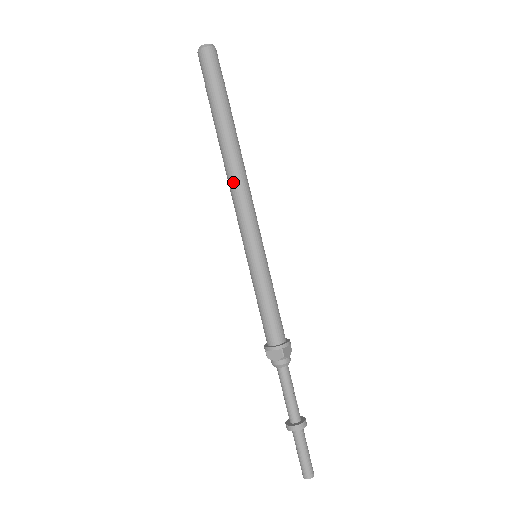
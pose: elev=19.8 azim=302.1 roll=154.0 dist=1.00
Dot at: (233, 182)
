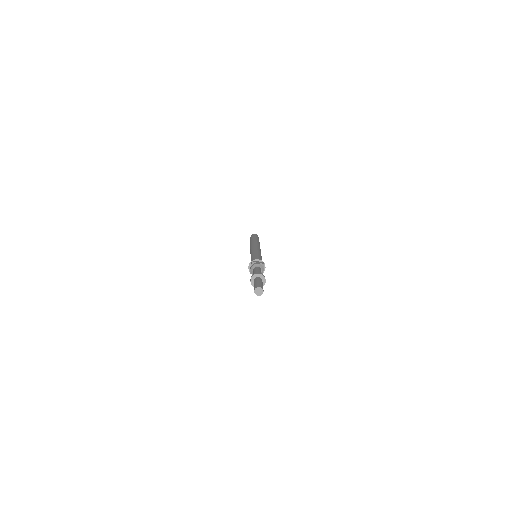
Dot at: occluded
